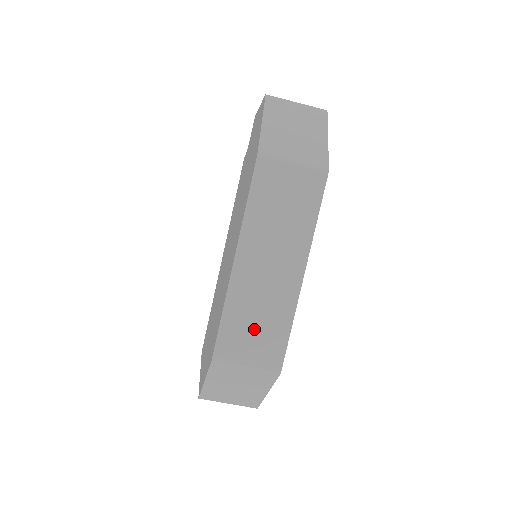
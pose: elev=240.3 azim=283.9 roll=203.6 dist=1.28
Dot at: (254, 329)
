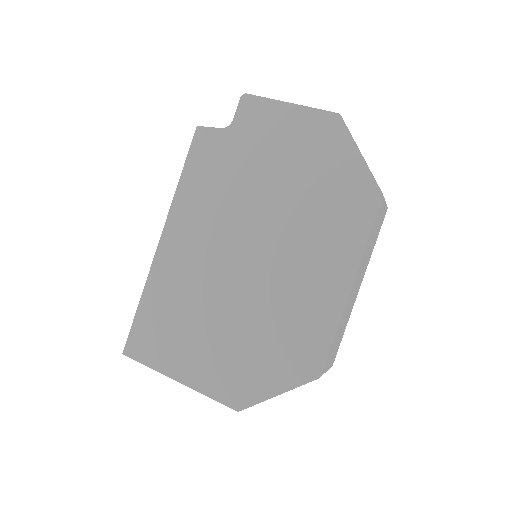
Dot at: (338, 340)
